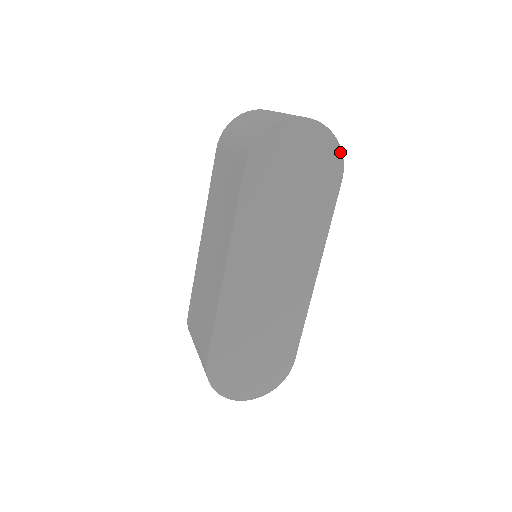
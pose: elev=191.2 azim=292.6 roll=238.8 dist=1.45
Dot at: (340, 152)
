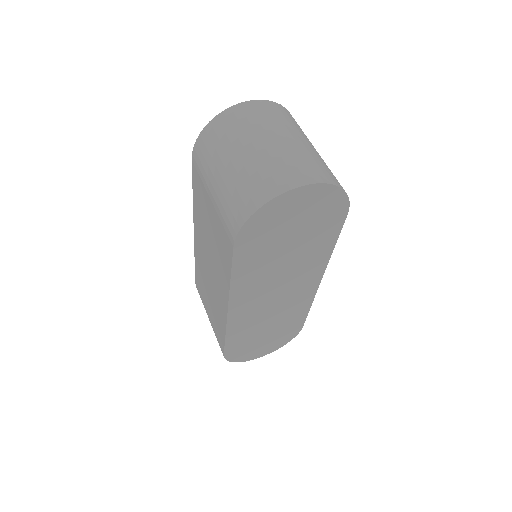
Dot at: (345, 196)
